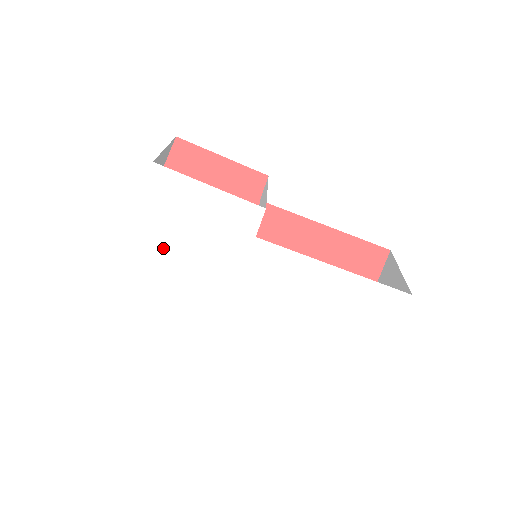
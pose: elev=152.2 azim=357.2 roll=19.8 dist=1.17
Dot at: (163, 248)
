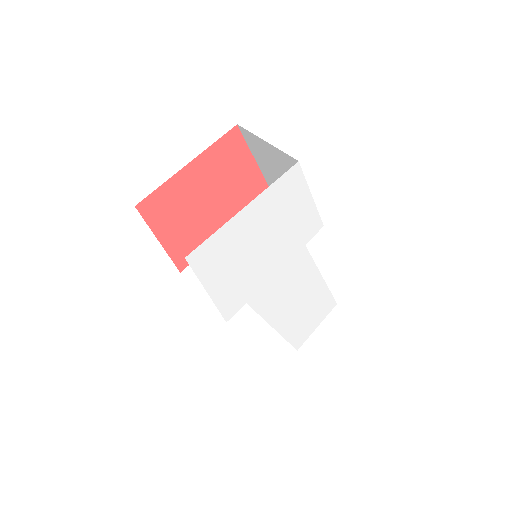
Dot at: (251, 237)
